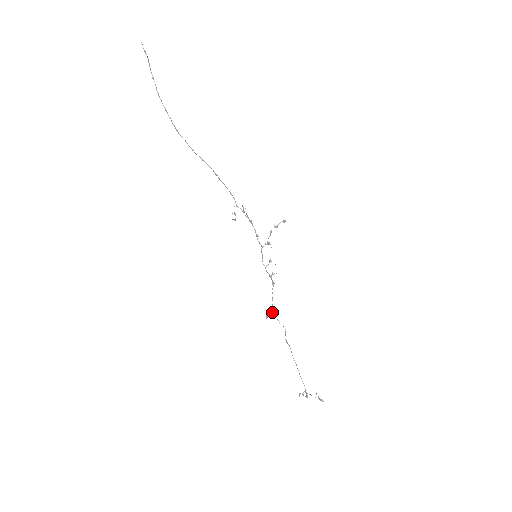
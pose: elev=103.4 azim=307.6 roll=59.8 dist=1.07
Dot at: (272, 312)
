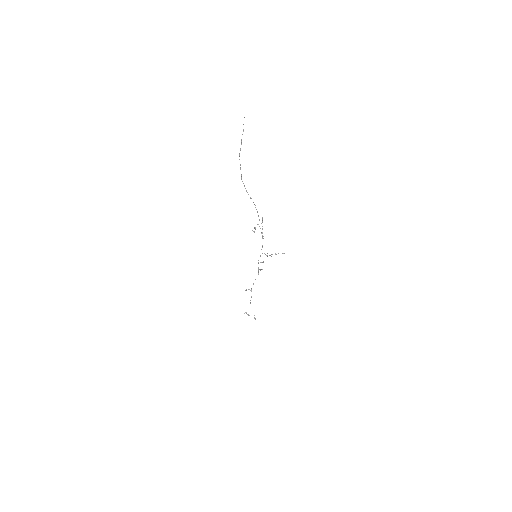
Dot at: (250, 290)
